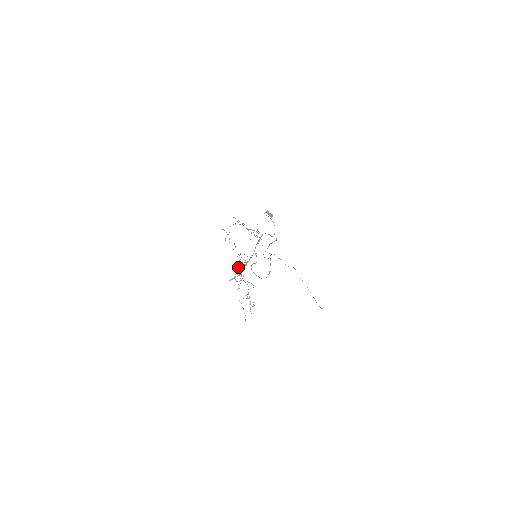
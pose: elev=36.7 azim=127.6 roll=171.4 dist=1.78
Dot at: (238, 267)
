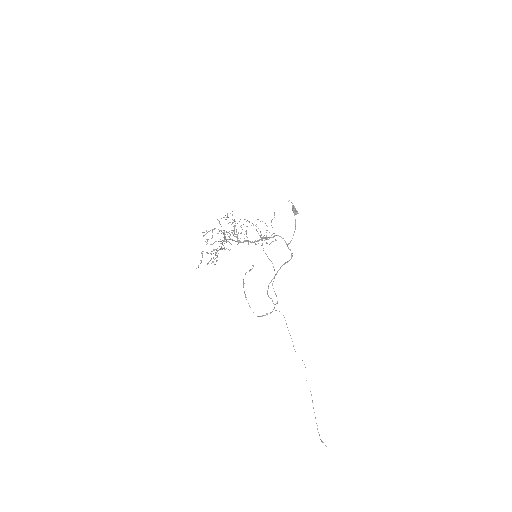
Dot at: occluded
